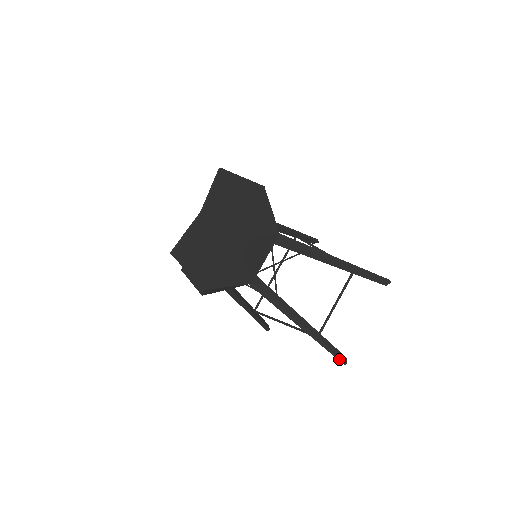
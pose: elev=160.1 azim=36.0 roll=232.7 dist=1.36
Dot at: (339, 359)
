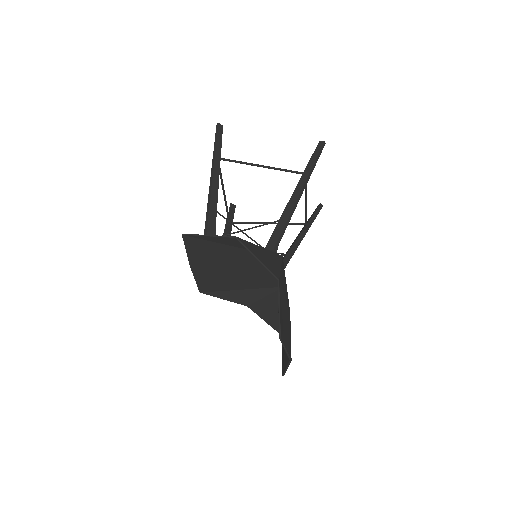
Dot at: occluded
